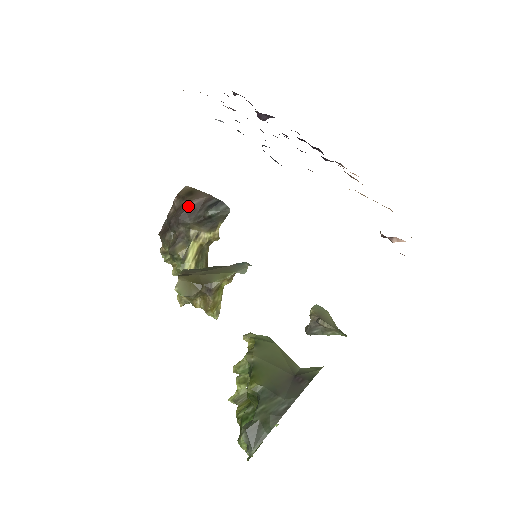
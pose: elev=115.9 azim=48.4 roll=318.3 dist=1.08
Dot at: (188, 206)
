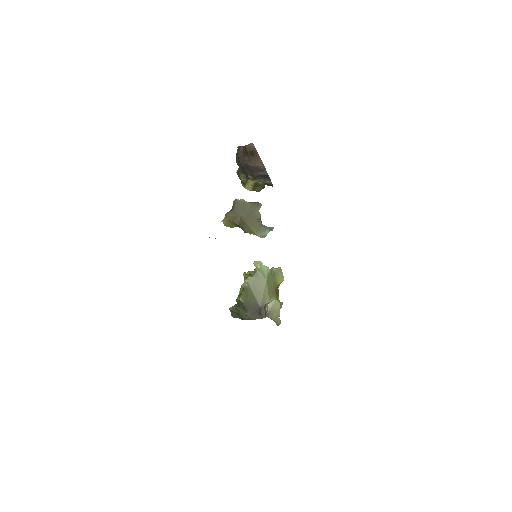
Dot at: (248, 163)
